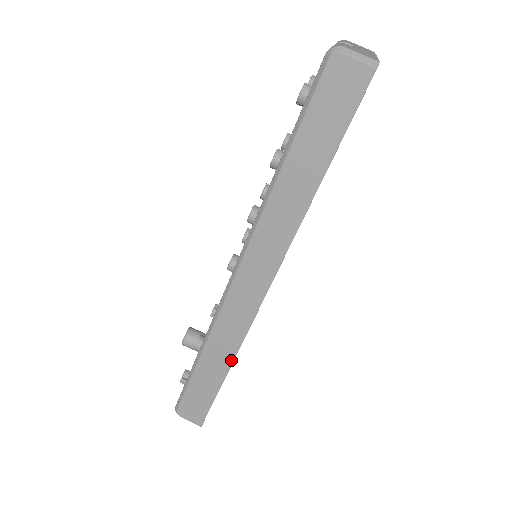
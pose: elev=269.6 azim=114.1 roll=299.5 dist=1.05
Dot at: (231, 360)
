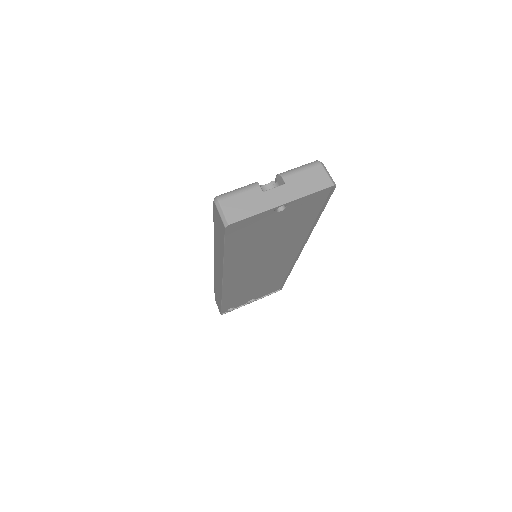
Dot at: (221, 299)
